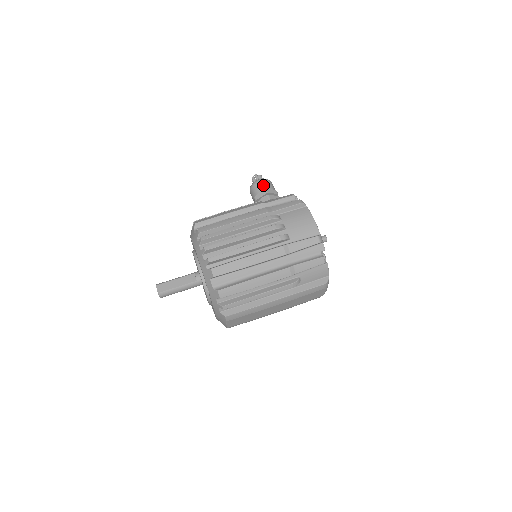
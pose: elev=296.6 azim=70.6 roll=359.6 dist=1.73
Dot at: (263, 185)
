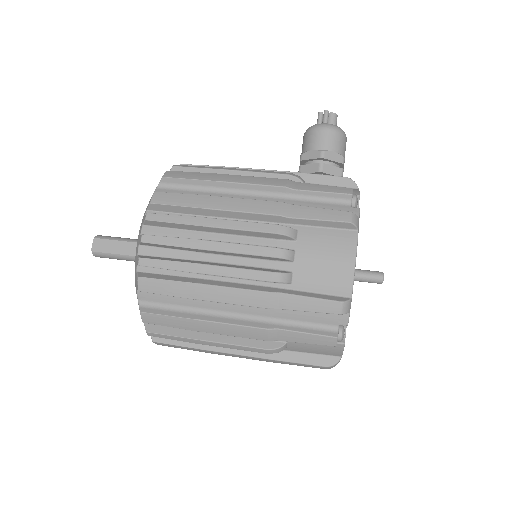
Dot at: (324, 139)
